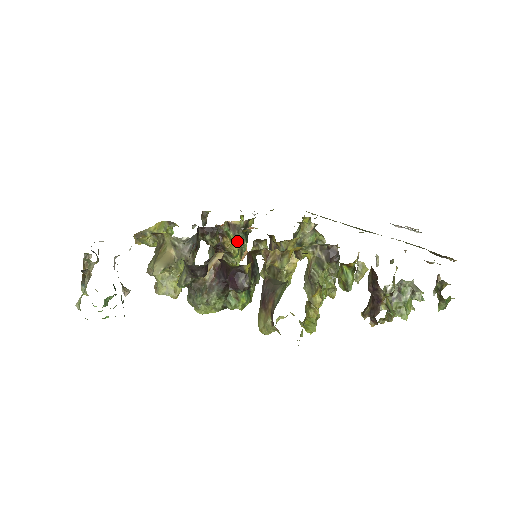
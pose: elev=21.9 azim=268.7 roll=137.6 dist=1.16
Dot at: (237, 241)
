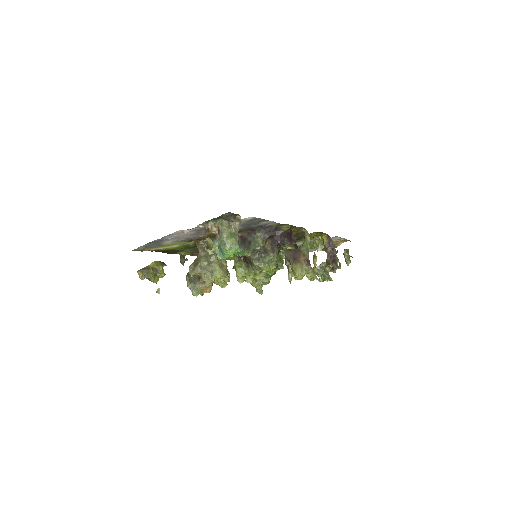
Dot at: occluded
